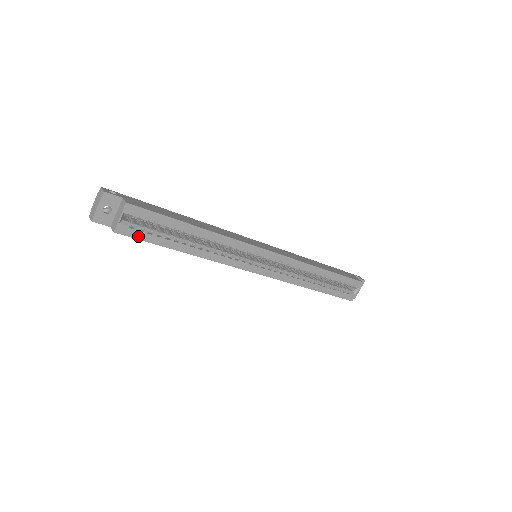
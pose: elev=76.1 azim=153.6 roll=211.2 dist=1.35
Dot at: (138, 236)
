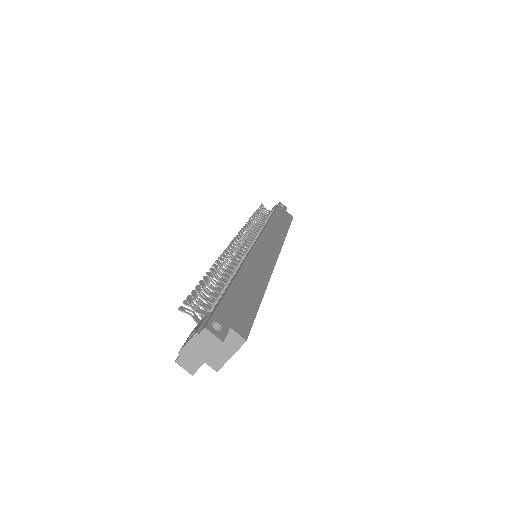
Dot at: occluded
